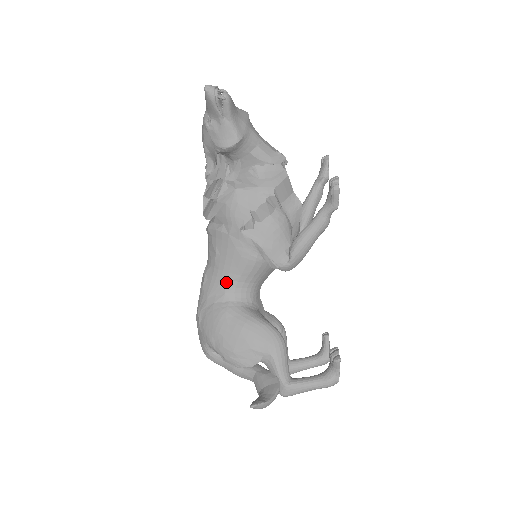
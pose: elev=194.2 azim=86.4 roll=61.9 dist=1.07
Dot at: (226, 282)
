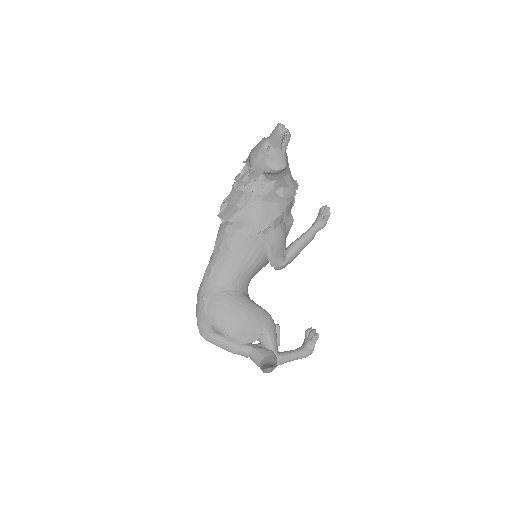
Dot at: (234, 274)
